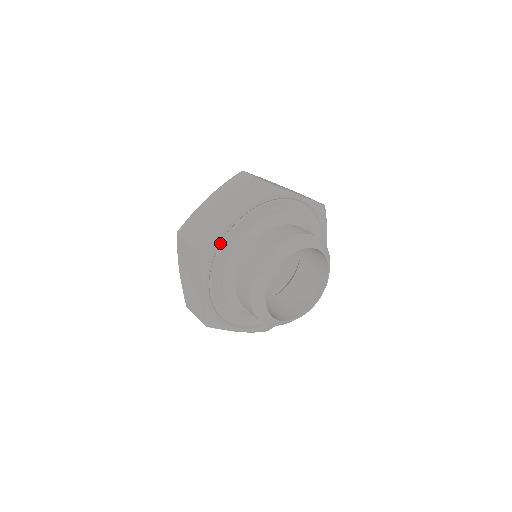
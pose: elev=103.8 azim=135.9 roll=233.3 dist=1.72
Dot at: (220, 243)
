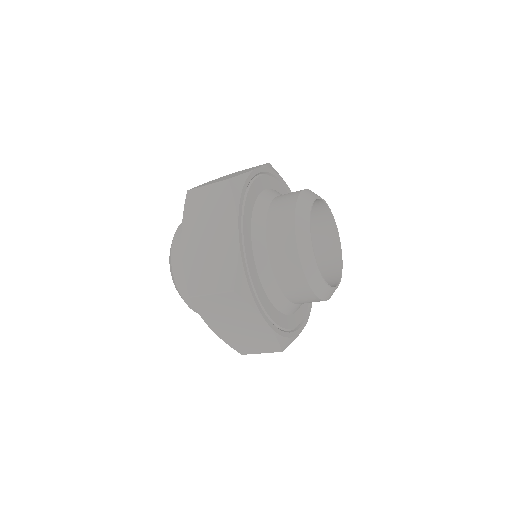
Dot at: (248, 184)
